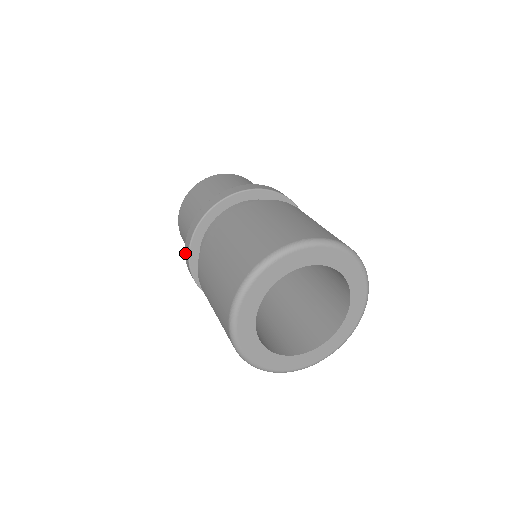
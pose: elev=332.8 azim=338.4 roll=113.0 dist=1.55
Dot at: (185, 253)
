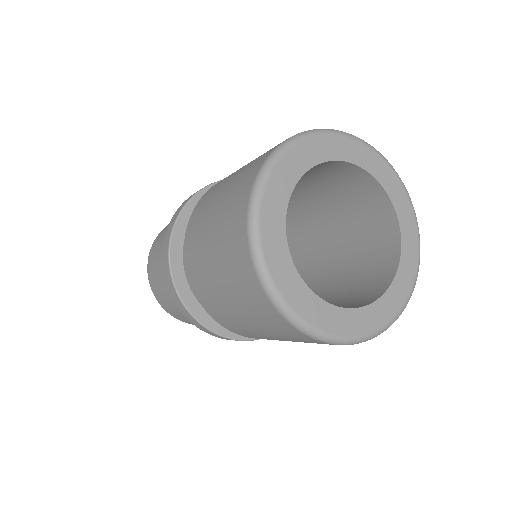
Dot at: (179, 308)
